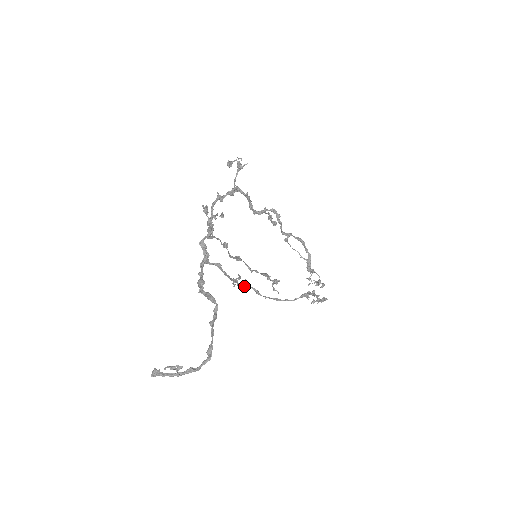
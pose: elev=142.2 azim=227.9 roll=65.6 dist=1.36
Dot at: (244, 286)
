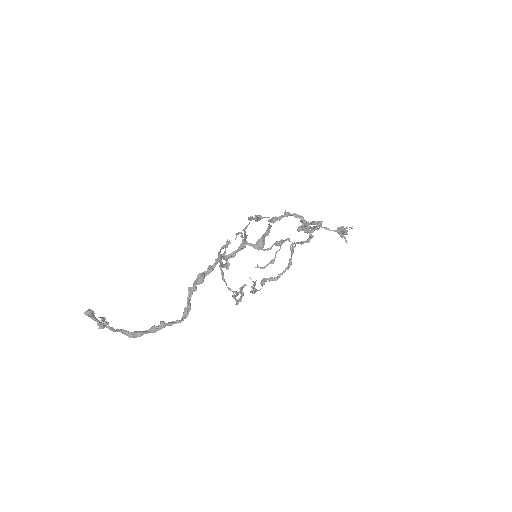
Dot at: (223, 248)
